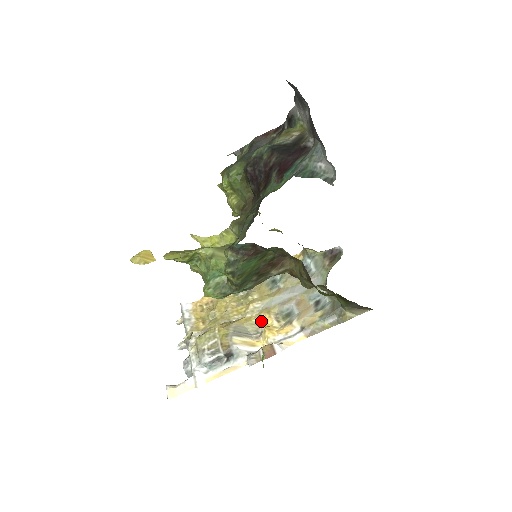
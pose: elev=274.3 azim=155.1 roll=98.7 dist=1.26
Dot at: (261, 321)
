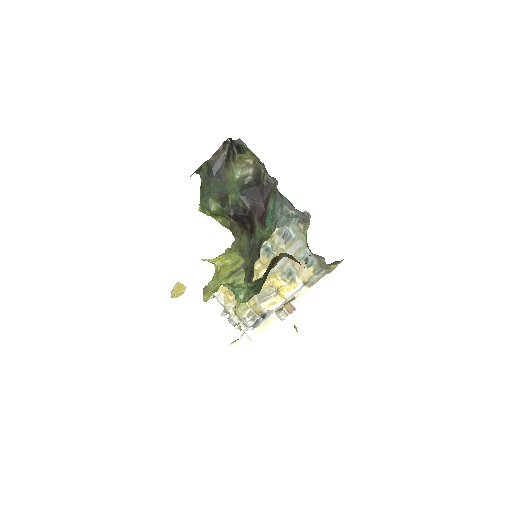
Dot at: (272, 283)
